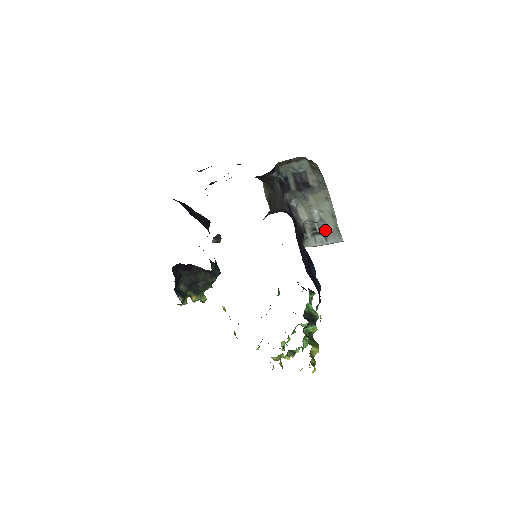
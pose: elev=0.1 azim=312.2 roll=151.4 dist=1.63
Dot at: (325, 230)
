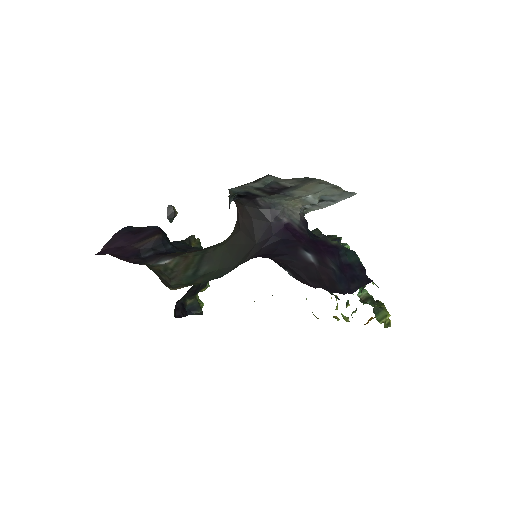
Dot at: (329, 198)
